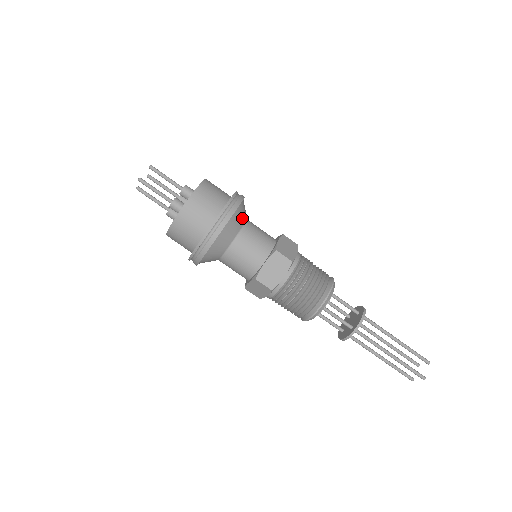
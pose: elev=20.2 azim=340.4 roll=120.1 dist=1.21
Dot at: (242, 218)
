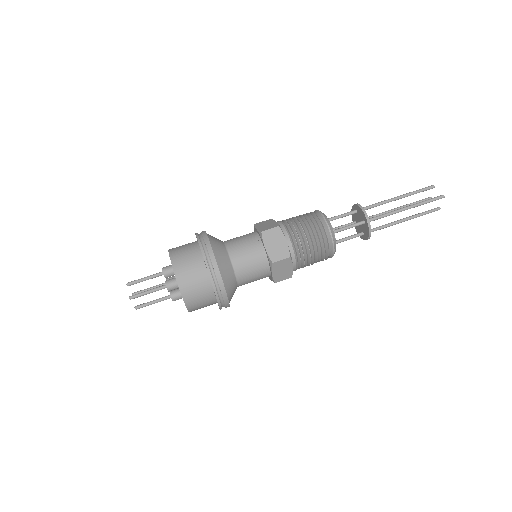
Dot at: (218, 241)
